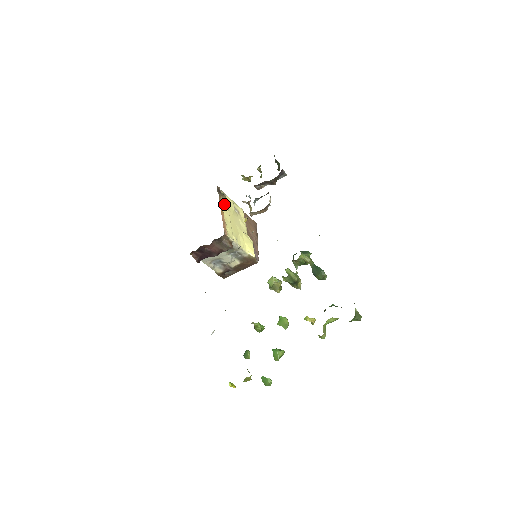
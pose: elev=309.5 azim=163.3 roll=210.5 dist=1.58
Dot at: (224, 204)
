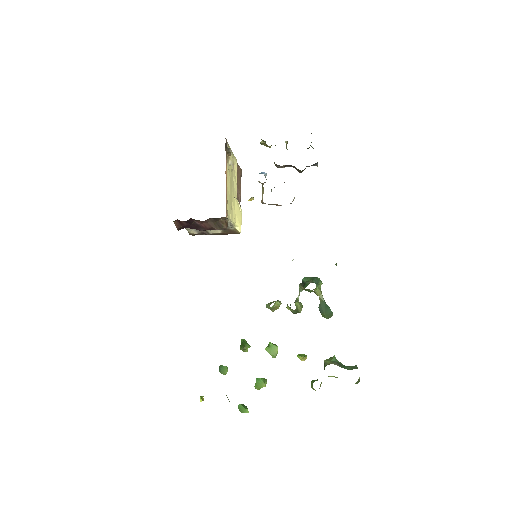
Dot at: (227, 165)
